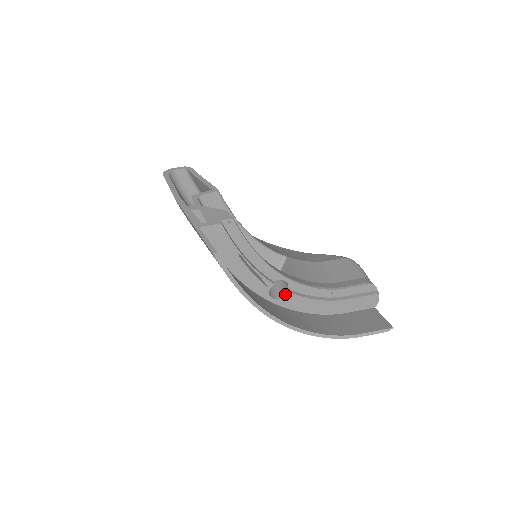
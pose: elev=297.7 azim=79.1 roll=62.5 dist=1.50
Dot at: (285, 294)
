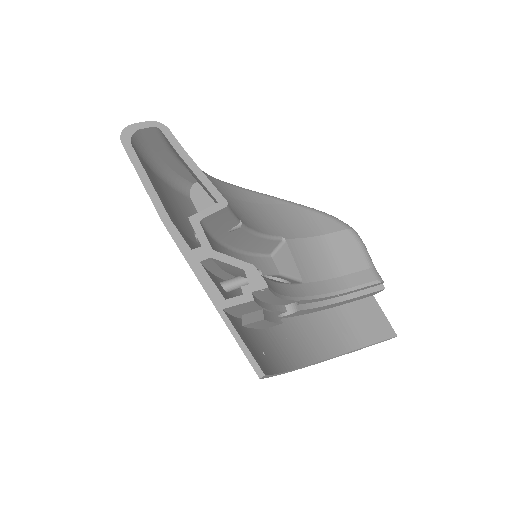
Dot at: (292, 309)
